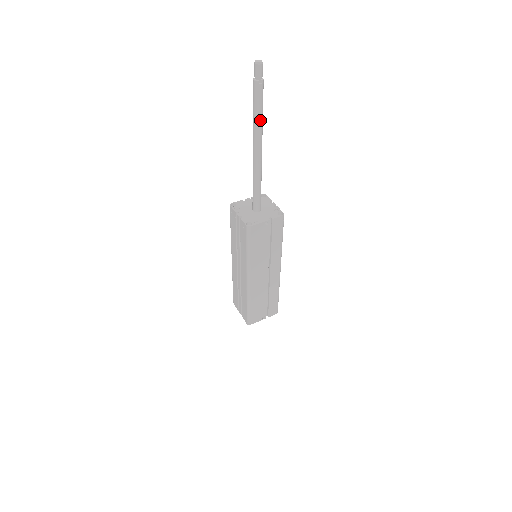
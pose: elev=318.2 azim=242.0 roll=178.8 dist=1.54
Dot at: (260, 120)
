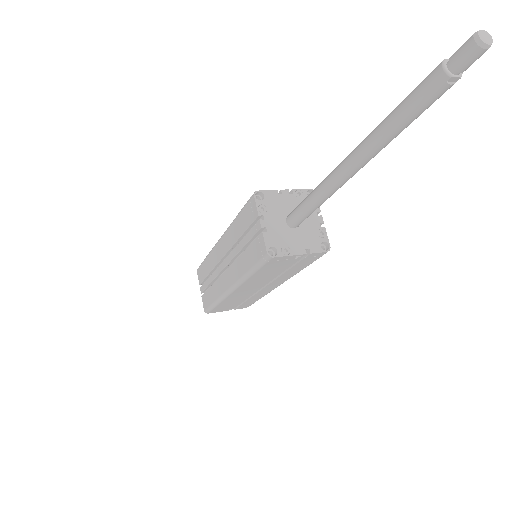
Dot at: (395, 135)
